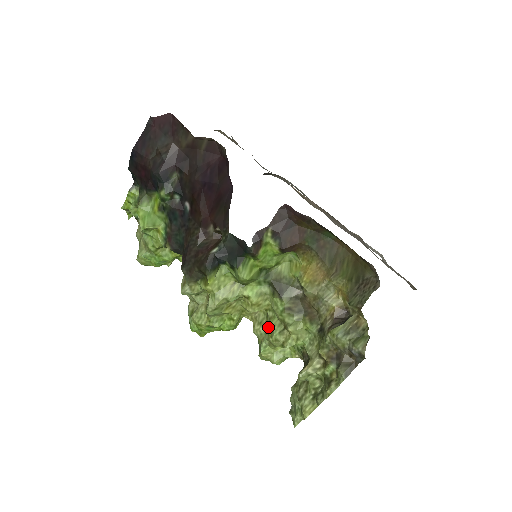
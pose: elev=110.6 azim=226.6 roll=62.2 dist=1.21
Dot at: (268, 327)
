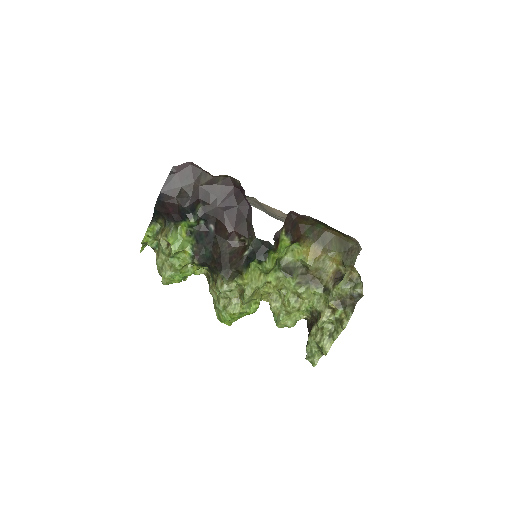
Dot at: (284, 301)
